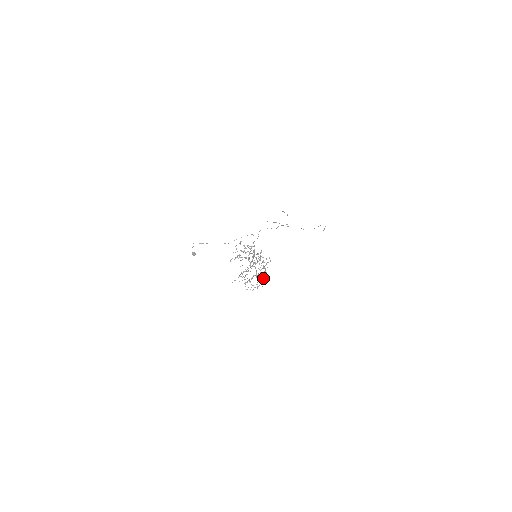
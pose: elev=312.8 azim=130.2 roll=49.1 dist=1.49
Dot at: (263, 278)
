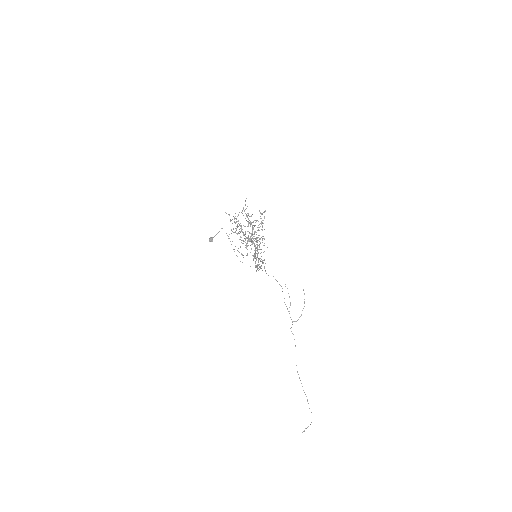
Dot at: (249, 240)
